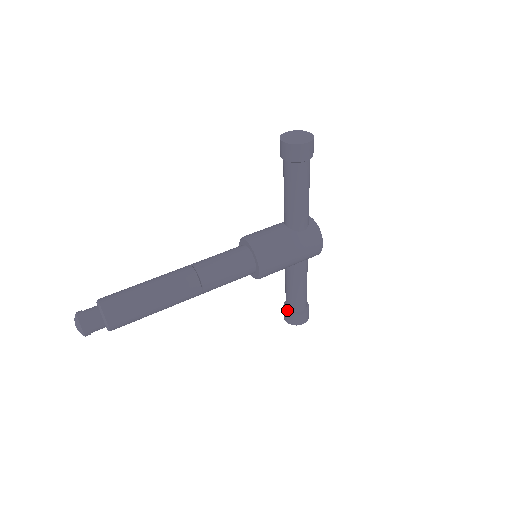
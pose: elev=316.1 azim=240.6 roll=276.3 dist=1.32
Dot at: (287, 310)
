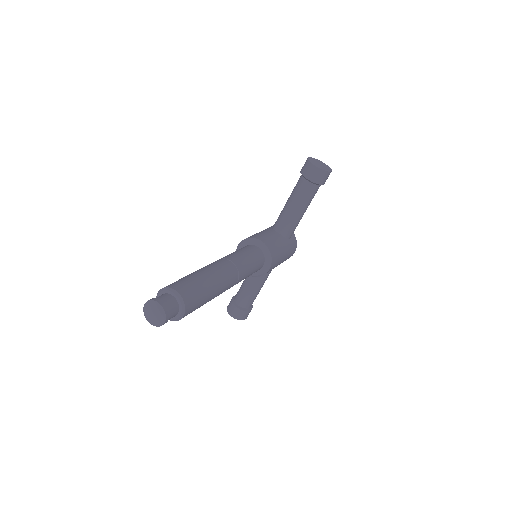
Dot at: (238, 306)
